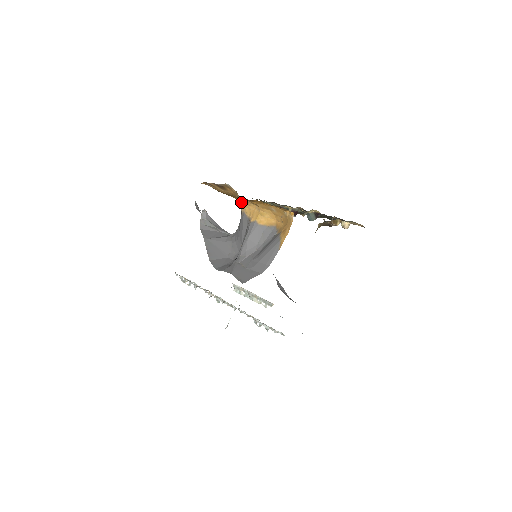
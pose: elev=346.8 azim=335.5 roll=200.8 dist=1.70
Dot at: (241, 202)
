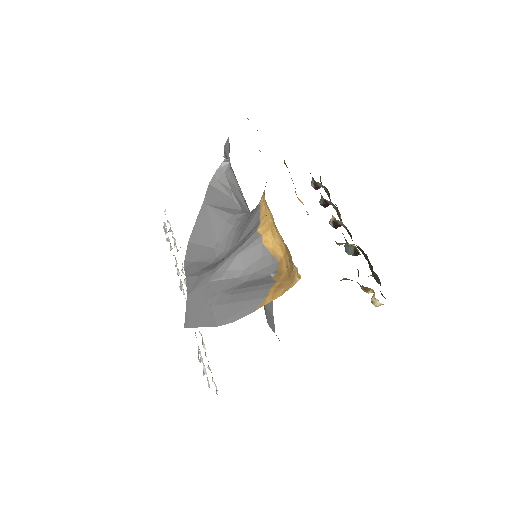
Dot at: (264, 191)
